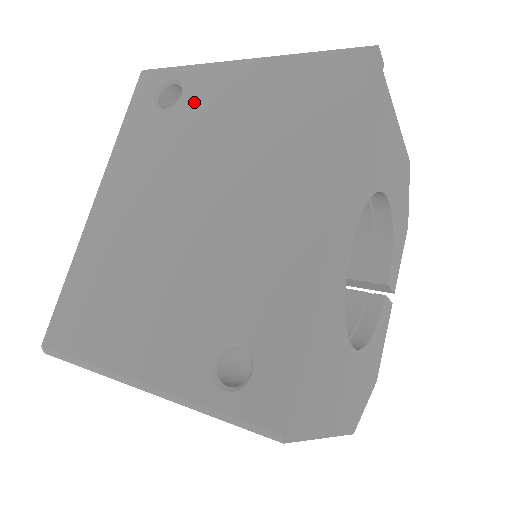
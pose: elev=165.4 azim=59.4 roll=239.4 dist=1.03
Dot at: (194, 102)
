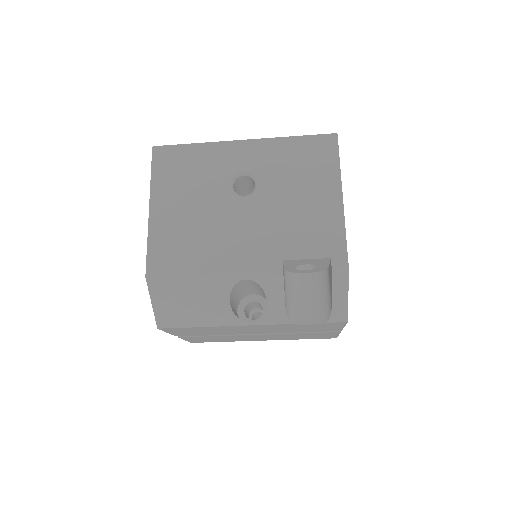
Dot at: occluded
